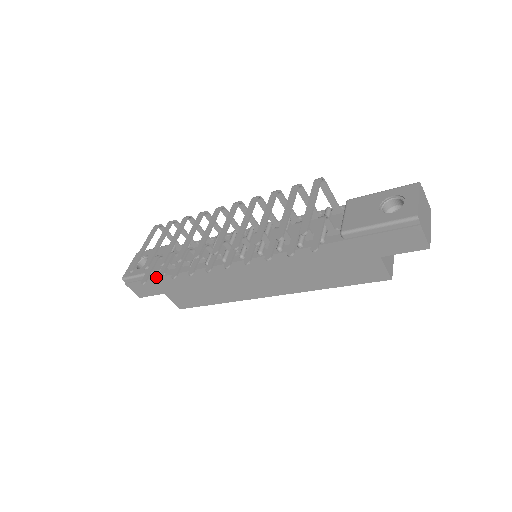
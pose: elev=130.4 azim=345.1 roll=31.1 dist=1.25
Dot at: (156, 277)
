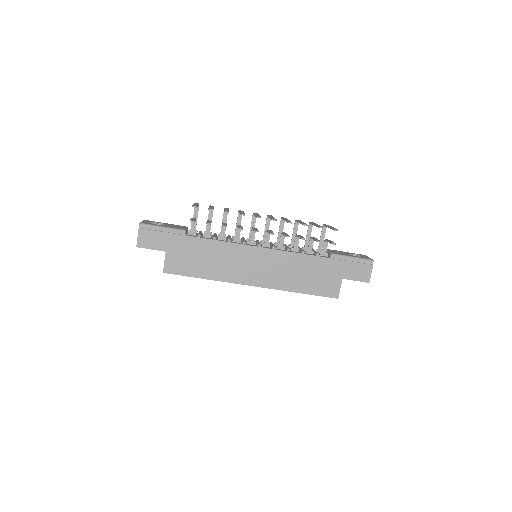
Dot at: (177, 233)
